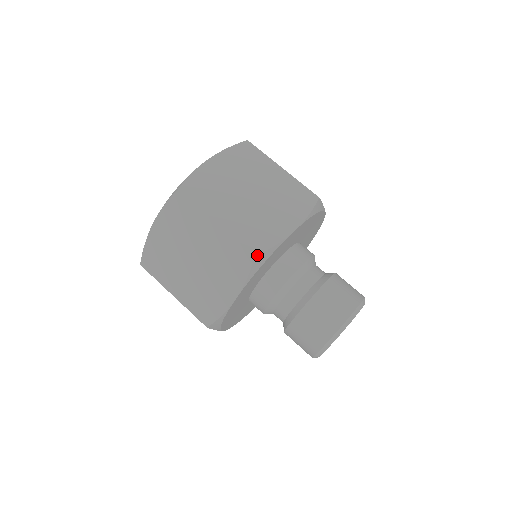
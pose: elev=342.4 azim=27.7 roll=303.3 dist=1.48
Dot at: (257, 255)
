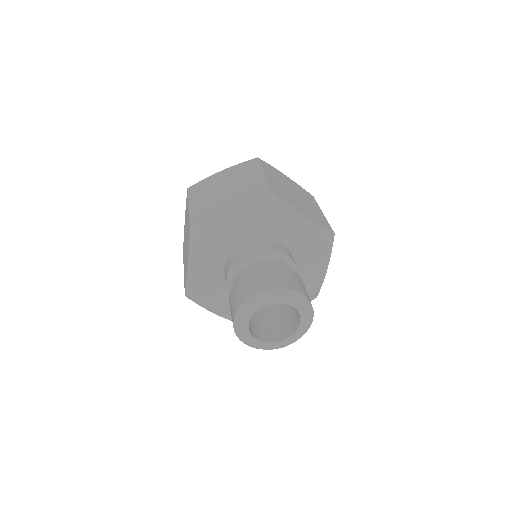
Dot at: (192, 227)
